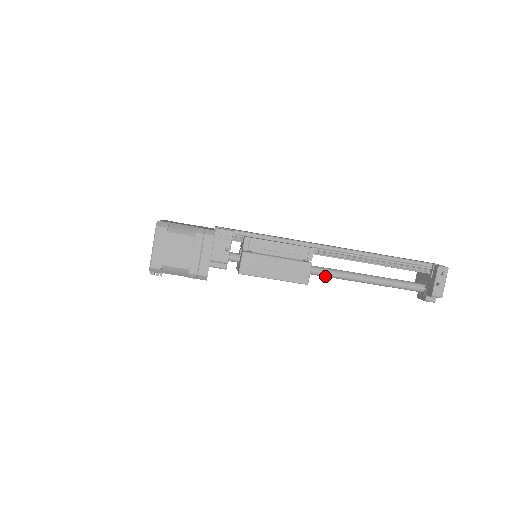
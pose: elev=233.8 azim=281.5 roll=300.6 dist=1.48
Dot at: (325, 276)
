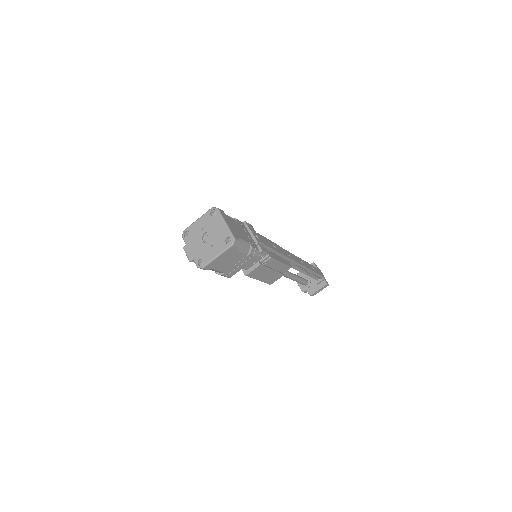
Dot at: occluded
